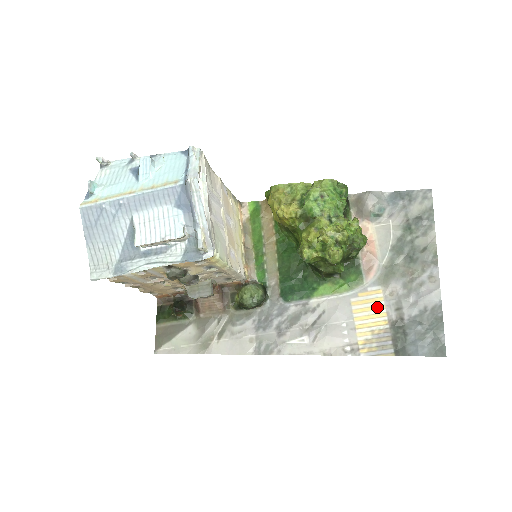
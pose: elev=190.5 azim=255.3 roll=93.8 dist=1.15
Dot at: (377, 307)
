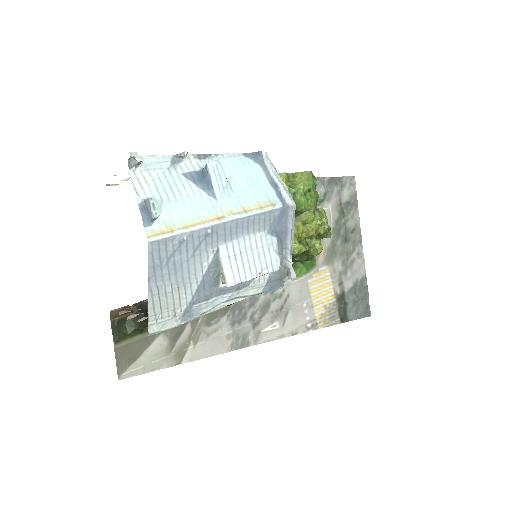
Dot at: (327, 285)
